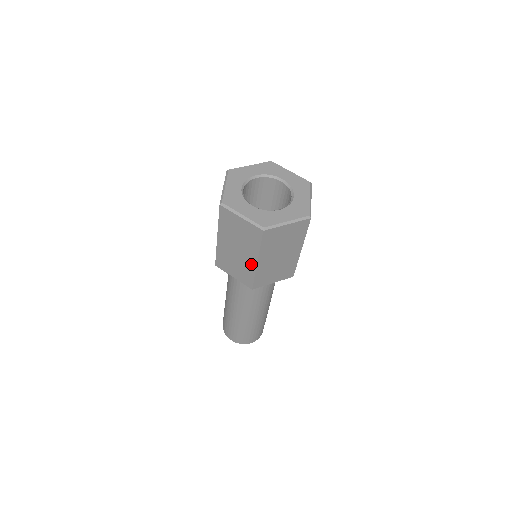
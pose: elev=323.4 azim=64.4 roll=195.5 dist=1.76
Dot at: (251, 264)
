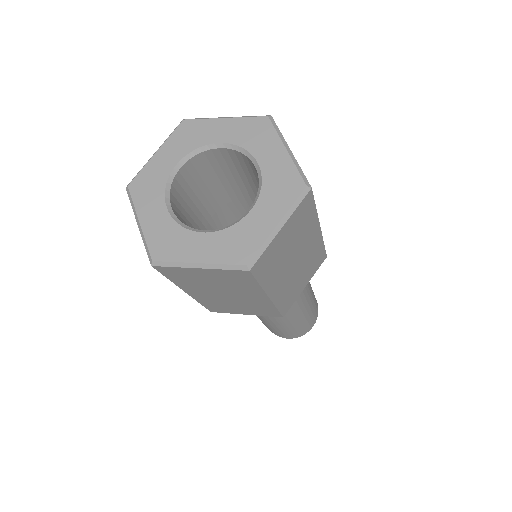
Dot at: occluded
